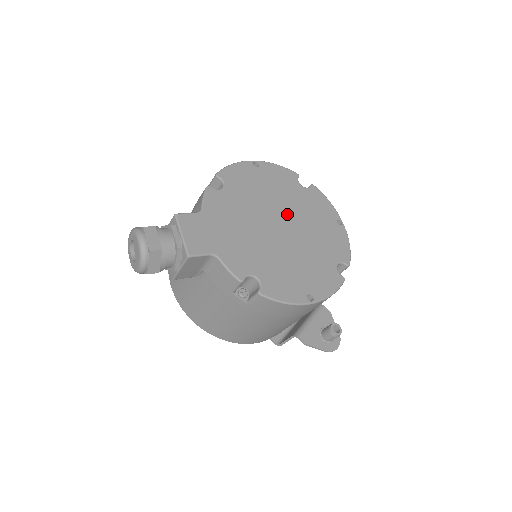
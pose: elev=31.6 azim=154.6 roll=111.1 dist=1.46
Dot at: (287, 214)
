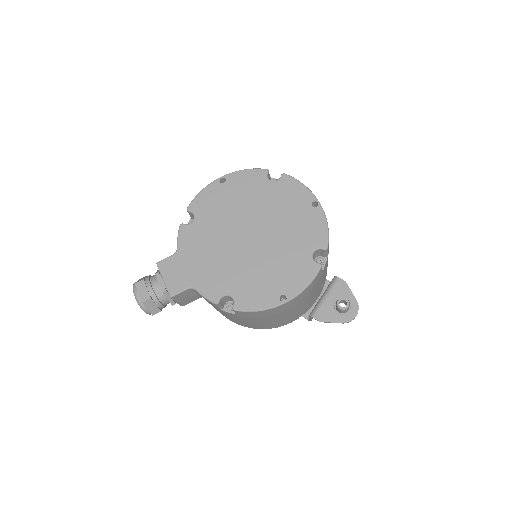
Dot at: (256, 220)
